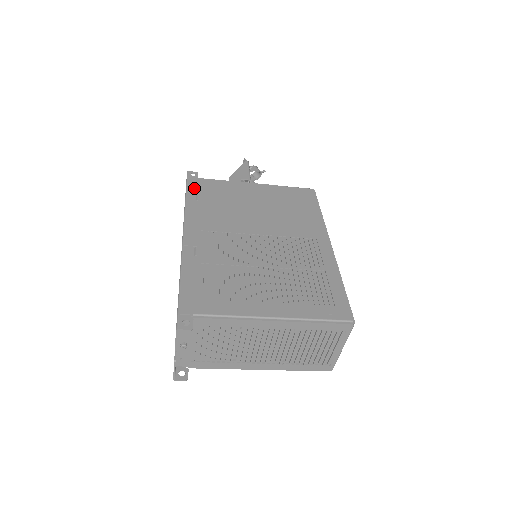
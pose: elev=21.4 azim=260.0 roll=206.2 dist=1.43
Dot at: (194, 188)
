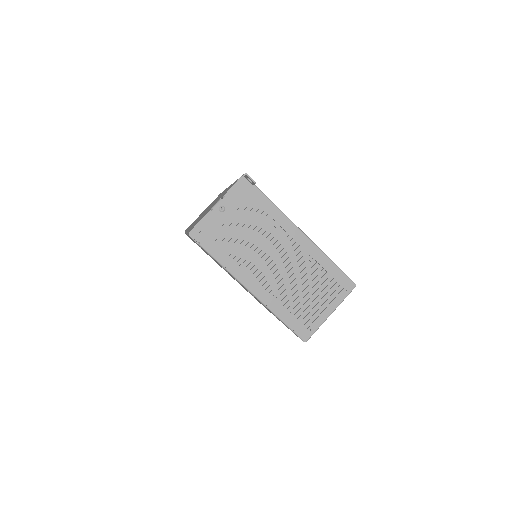
Dot at: occluded
